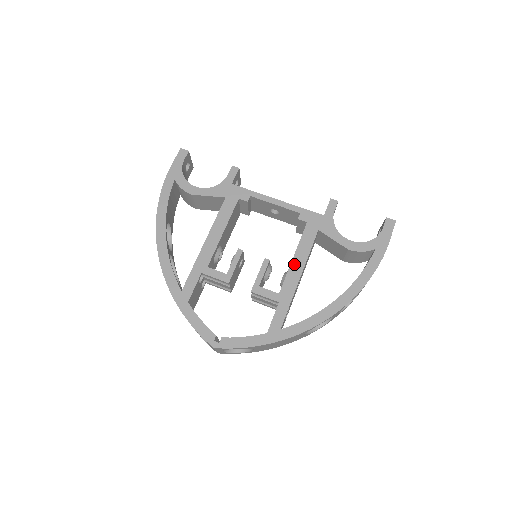
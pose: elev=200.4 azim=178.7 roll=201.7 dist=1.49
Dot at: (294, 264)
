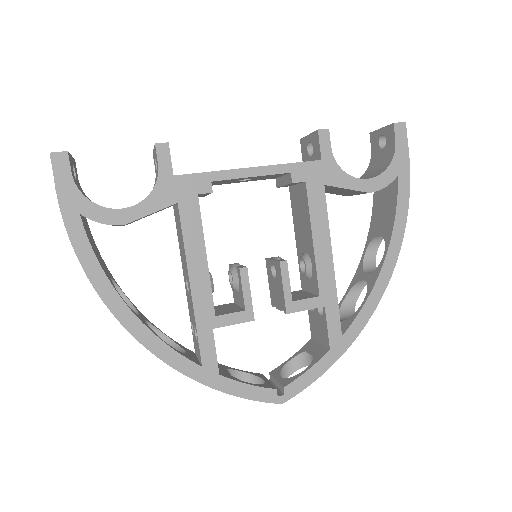
Dot at: (318, 249)
